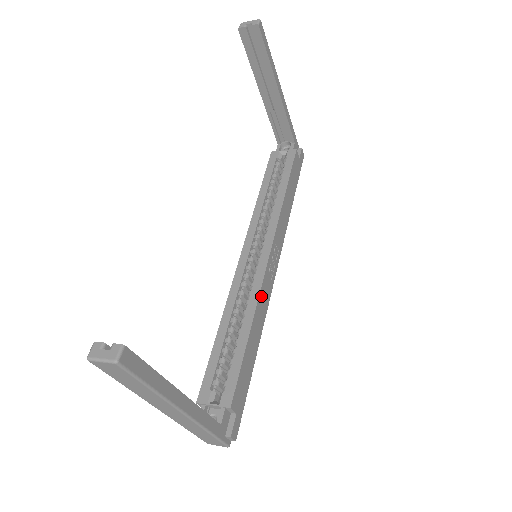
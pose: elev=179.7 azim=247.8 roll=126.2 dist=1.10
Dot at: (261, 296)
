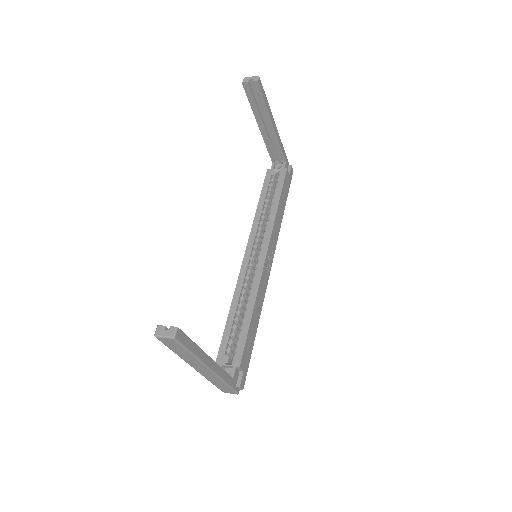
Dot at: (260, 287)
